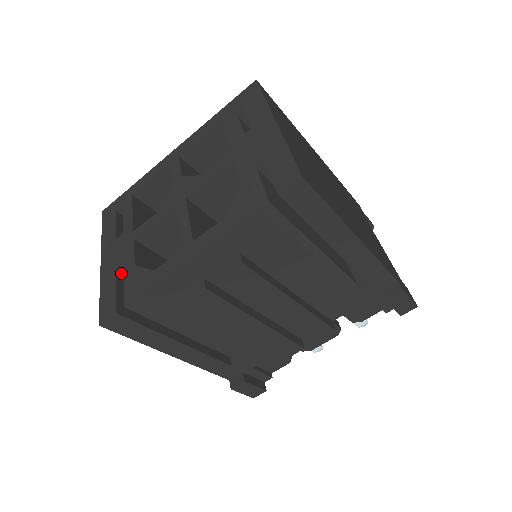
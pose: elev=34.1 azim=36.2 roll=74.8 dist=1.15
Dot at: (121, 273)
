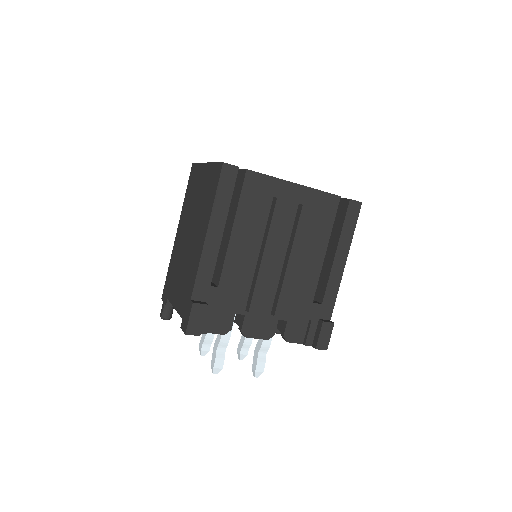
Dot at: occluded
